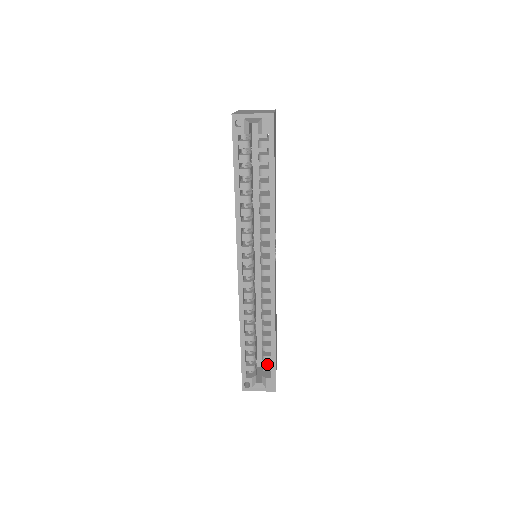
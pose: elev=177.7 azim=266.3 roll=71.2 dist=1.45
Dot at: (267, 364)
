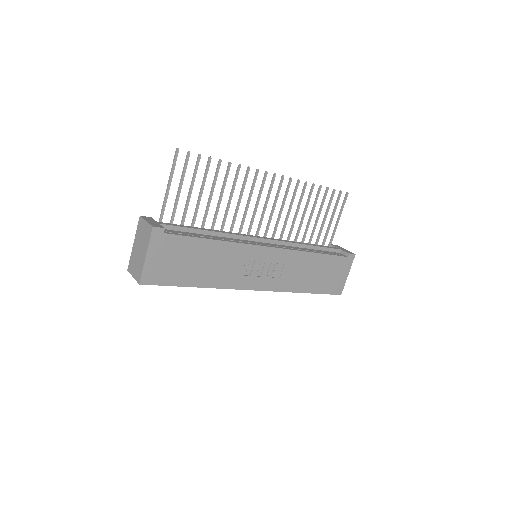
Dot at: occluded
